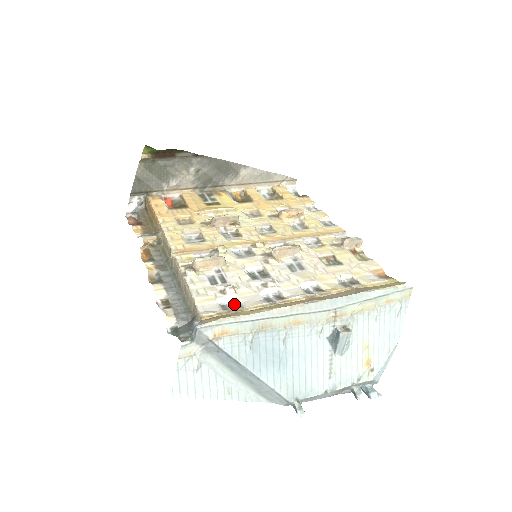
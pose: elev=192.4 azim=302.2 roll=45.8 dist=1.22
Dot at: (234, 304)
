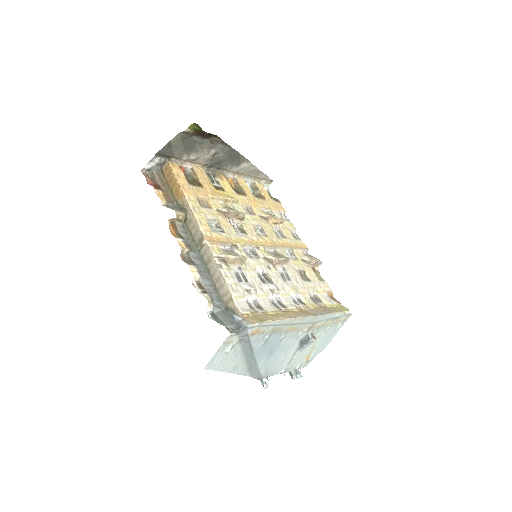
Dot at: (256, 304)
